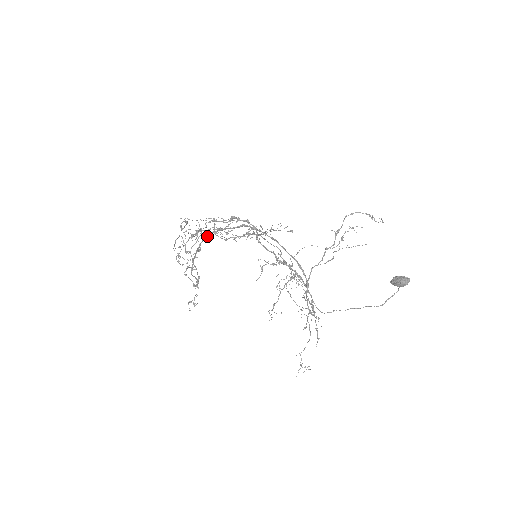
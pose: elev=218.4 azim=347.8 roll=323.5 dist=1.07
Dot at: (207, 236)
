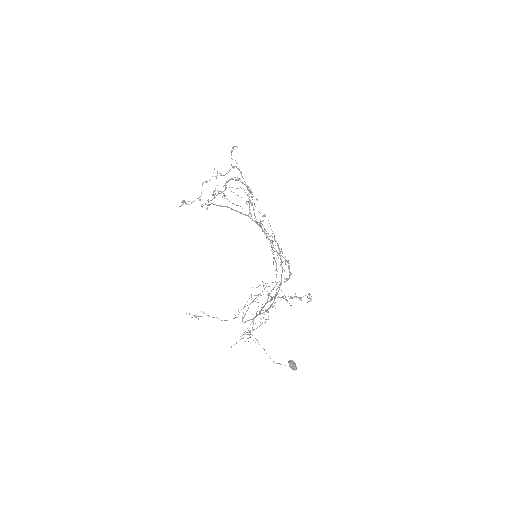
Dot at: (256, 223)
